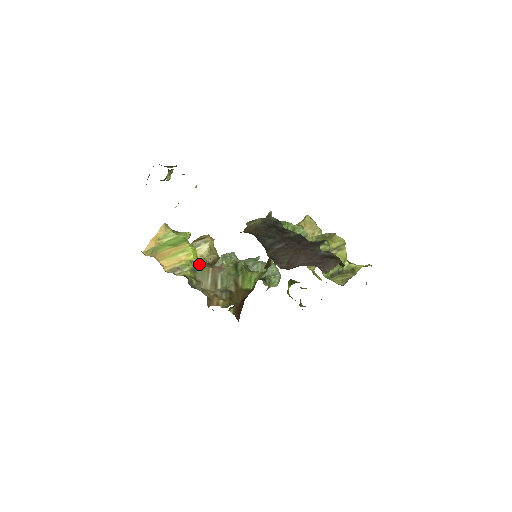
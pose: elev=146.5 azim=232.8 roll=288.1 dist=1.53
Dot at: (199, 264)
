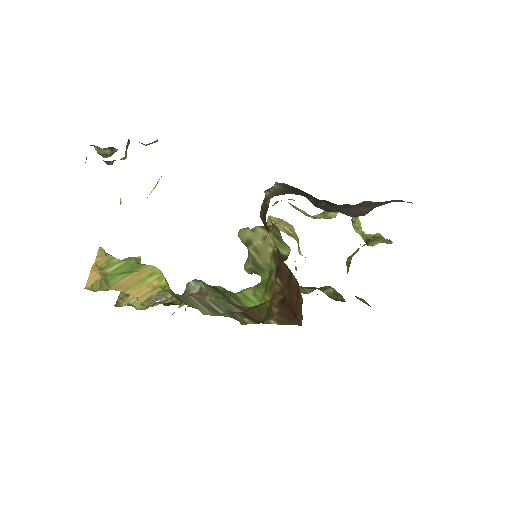
Dot at: occluded
